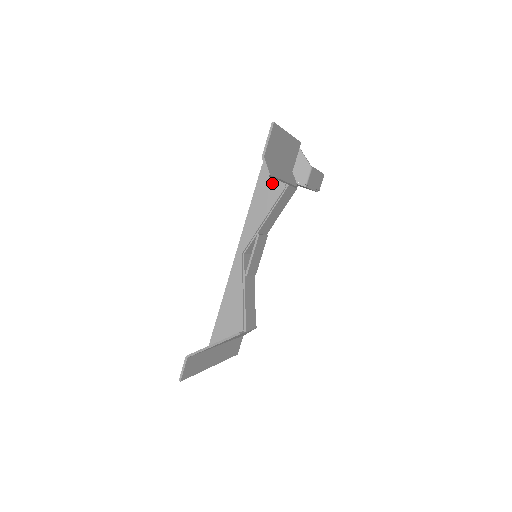
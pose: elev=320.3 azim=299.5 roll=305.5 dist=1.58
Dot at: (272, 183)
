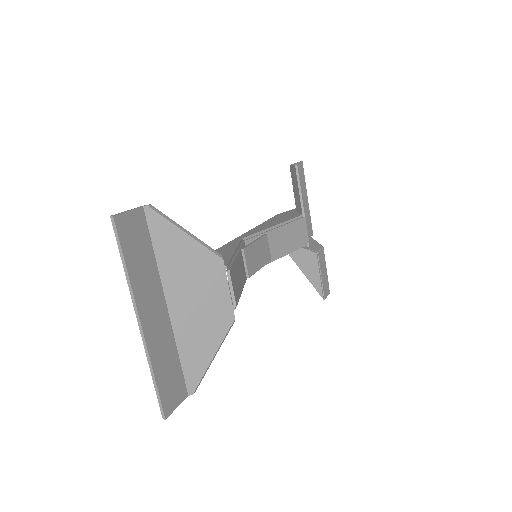
Dot at: (287, 216)
